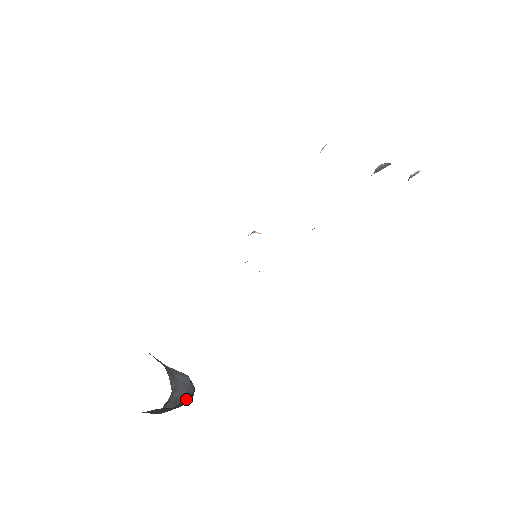
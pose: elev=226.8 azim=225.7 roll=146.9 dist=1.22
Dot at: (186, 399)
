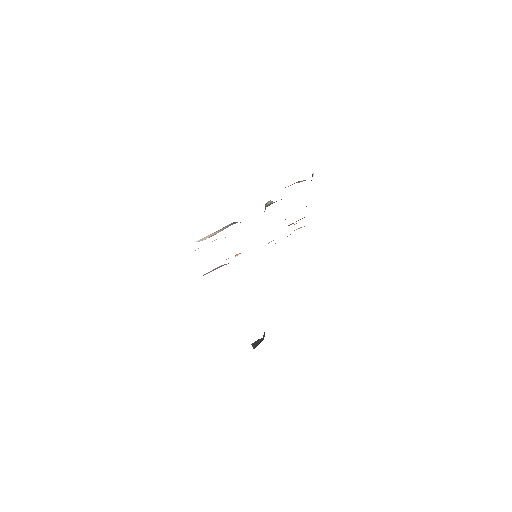
Dot at: occluded
